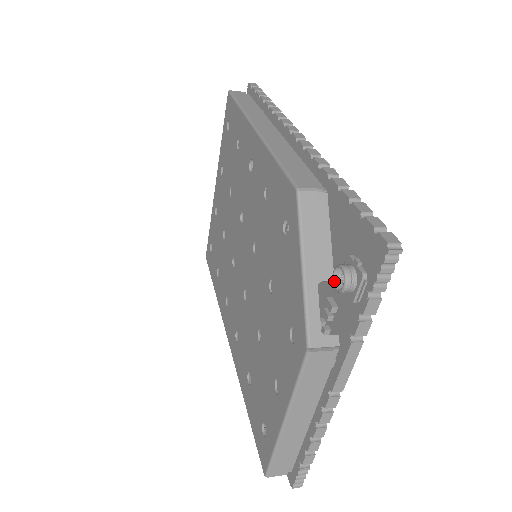
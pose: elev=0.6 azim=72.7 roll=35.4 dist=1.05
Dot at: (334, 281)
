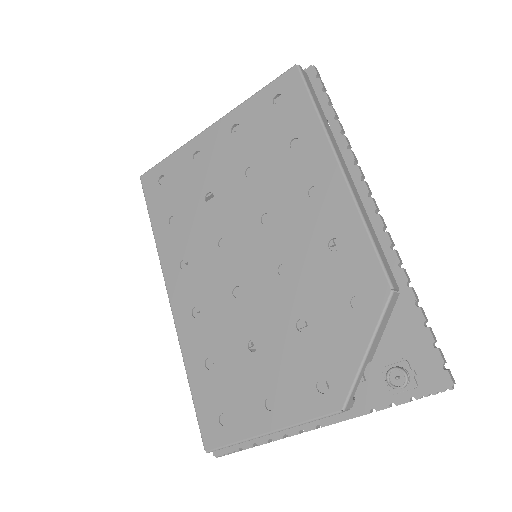
Dot at: (388, 375)
